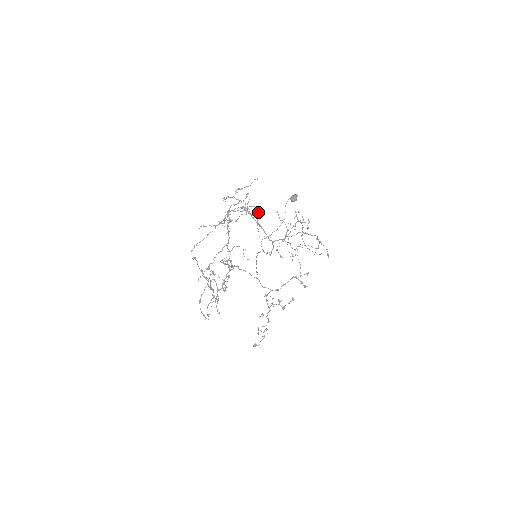
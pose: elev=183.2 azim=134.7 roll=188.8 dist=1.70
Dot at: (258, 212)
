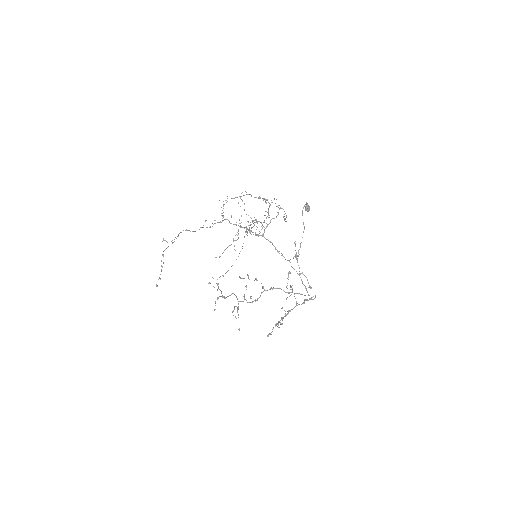
Dot at: occluded
